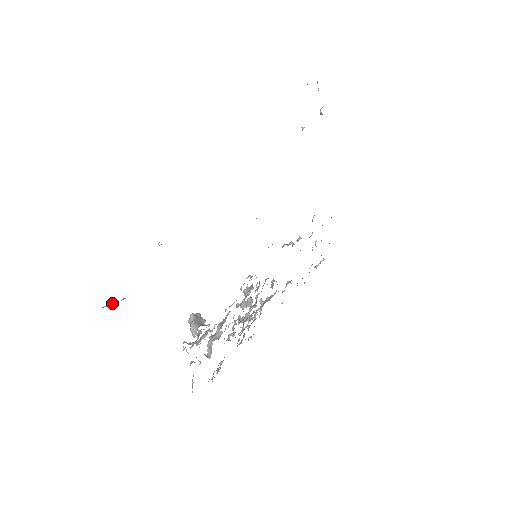
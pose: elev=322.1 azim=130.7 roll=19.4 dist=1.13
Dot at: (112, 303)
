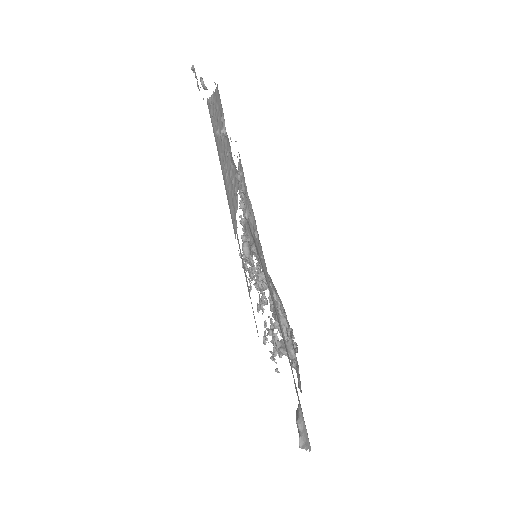
Dot at: (302, 439)
